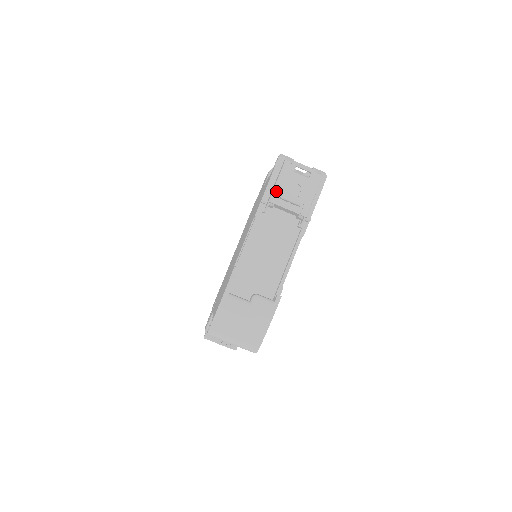
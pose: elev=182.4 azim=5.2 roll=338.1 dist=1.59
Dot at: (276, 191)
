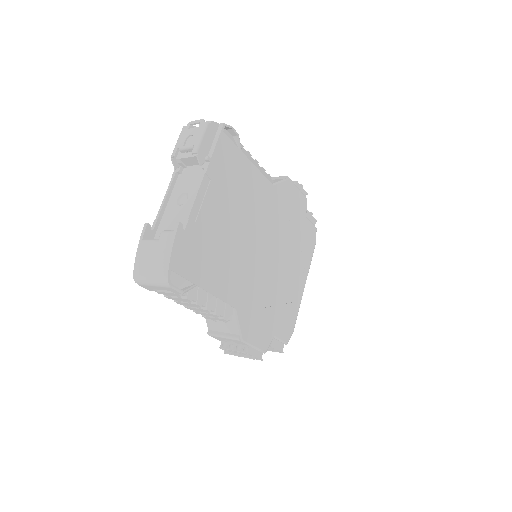
Dot at: (175, 148)
